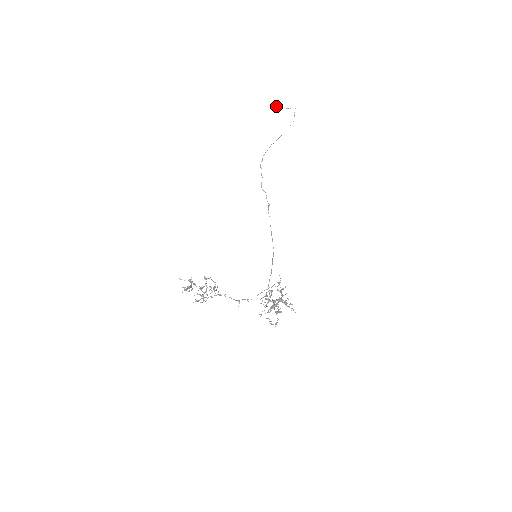
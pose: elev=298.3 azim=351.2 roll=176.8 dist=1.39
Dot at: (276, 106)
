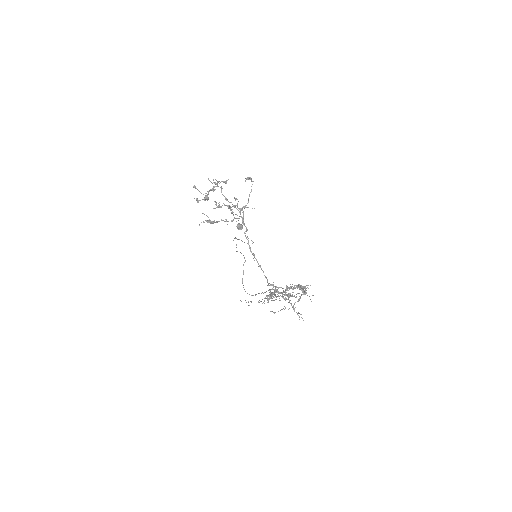
Dot at: (242, 227)
